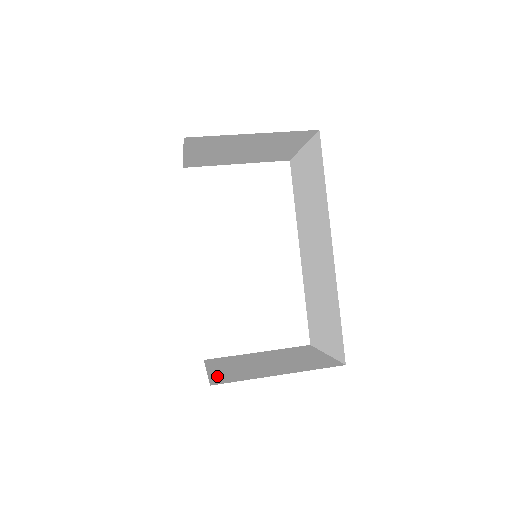
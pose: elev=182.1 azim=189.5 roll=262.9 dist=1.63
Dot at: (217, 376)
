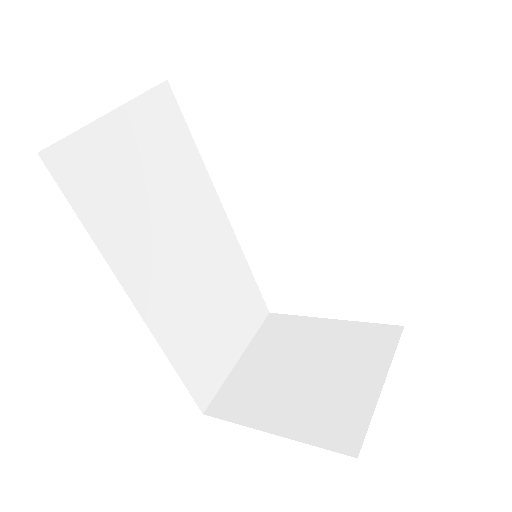
Dot at: (230, 386)
